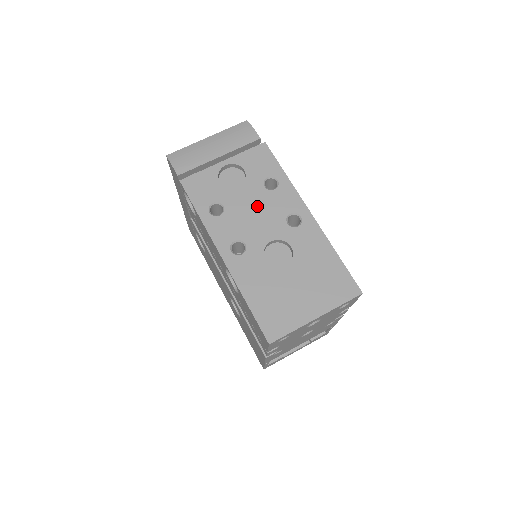
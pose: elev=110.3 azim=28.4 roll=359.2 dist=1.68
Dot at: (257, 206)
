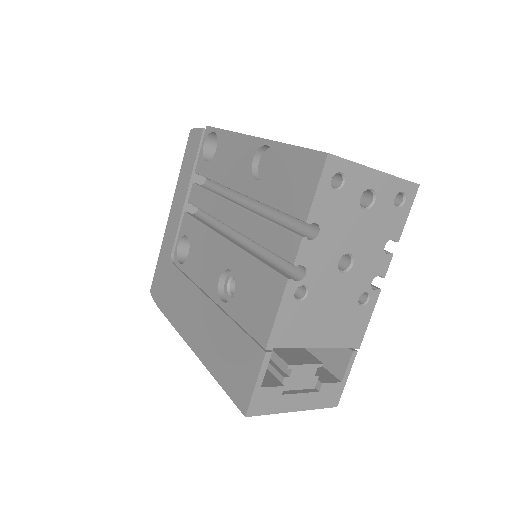
Dot at: occluded
